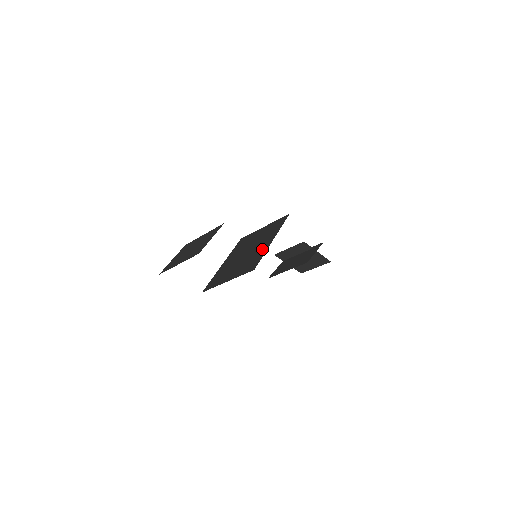
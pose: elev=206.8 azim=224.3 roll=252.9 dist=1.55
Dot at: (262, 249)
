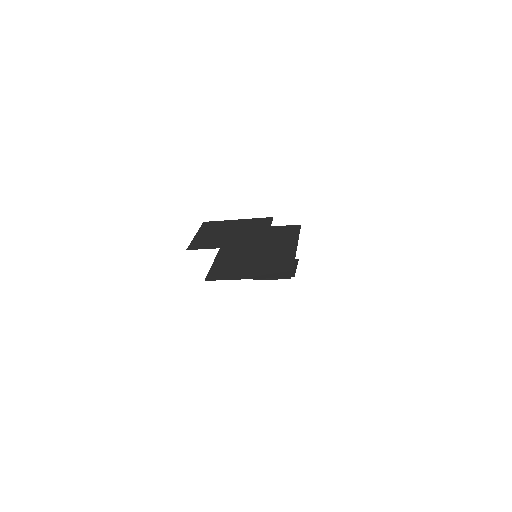
Dot at: (286, 255)
